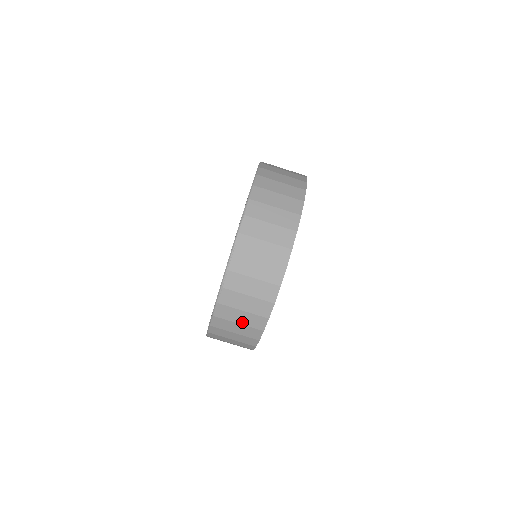
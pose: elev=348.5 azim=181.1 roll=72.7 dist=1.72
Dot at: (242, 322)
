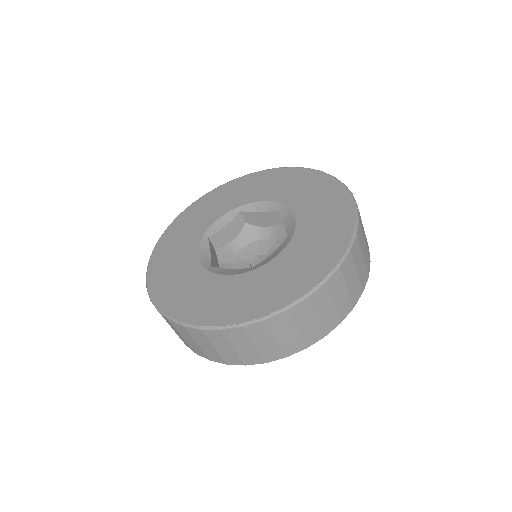
Dot at: occluded
